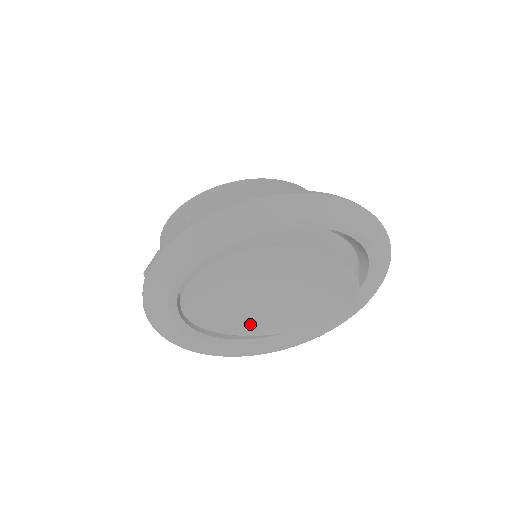
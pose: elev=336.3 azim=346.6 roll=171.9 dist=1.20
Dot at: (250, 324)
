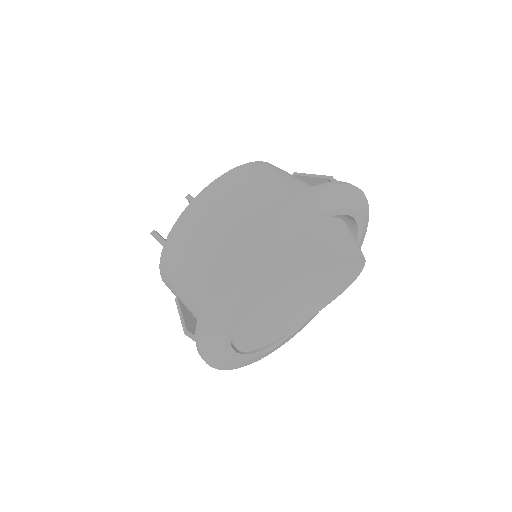
Dot at: (292, 323)
